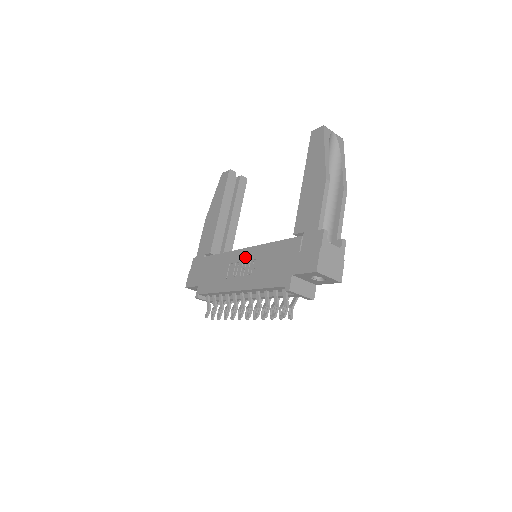
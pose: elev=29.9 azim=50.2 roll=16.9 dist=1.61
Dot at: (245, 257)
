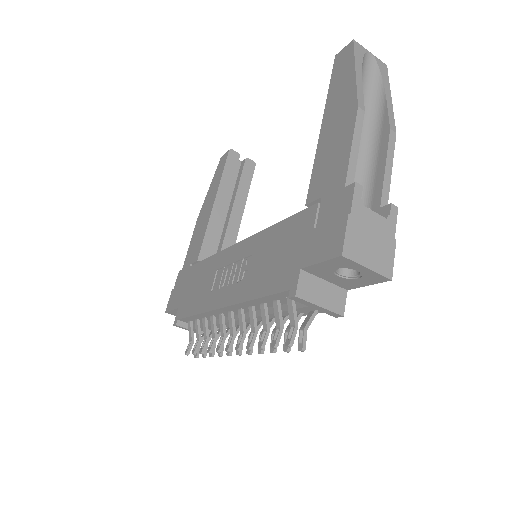
Dot at: (236, 255)
